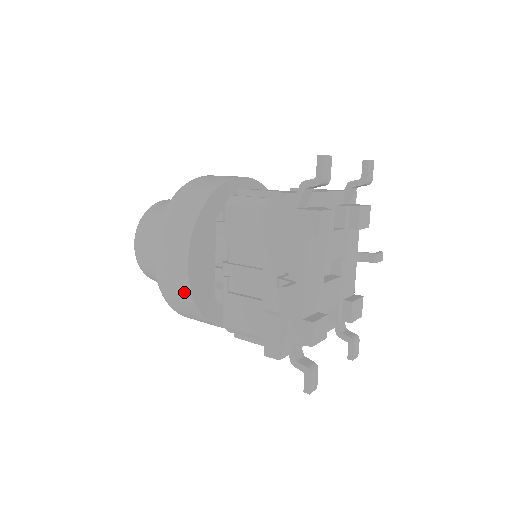
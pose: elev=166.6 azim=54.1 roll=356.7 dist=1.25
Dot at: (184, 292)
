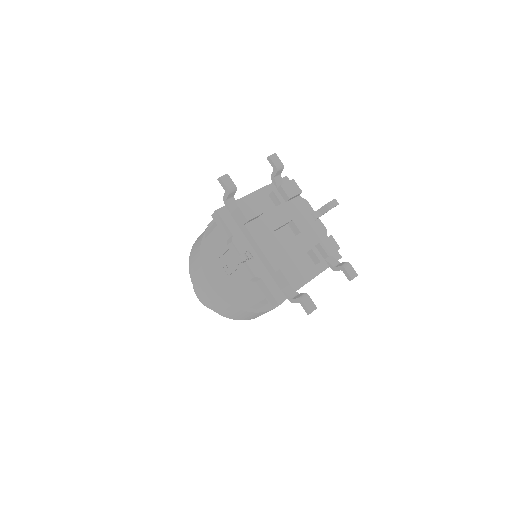
Dot at: (221, 303)
